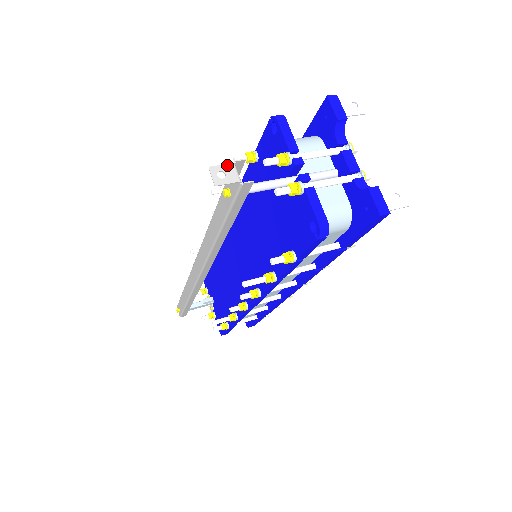
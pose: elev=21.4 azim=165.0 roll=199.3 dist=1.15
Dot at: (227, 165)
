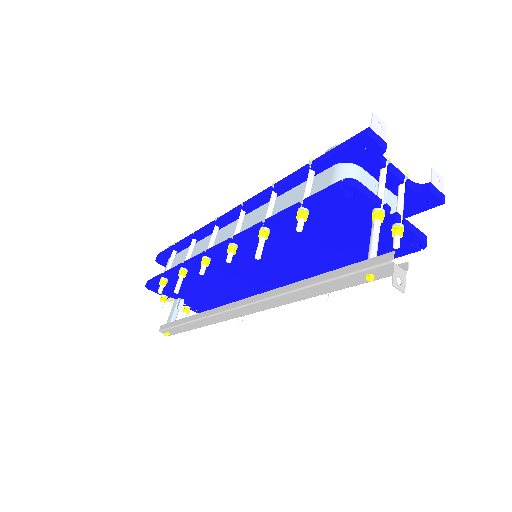
Dot at: (395, 270)
